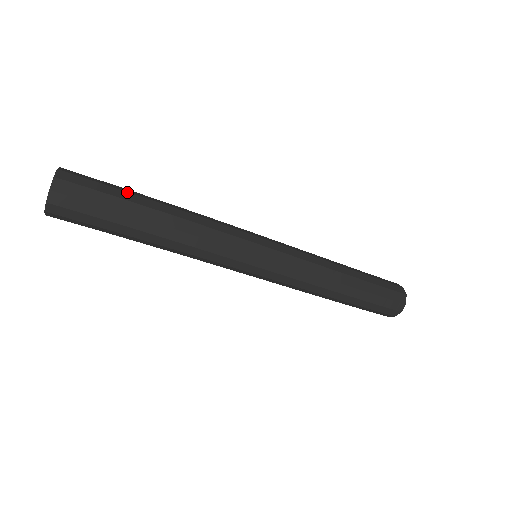
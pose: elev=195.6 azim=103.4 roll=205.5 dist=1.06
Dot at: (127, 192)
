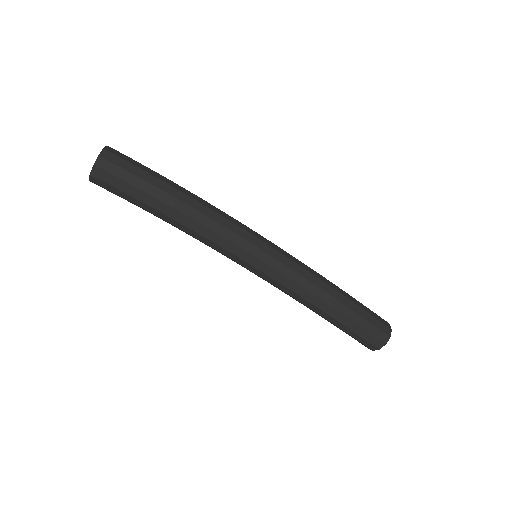
Dot at: occluded
